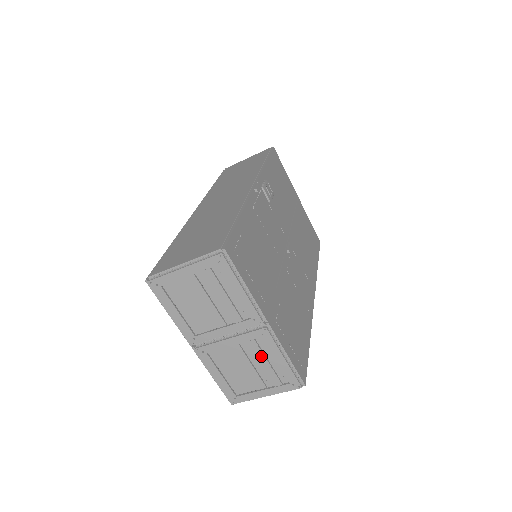
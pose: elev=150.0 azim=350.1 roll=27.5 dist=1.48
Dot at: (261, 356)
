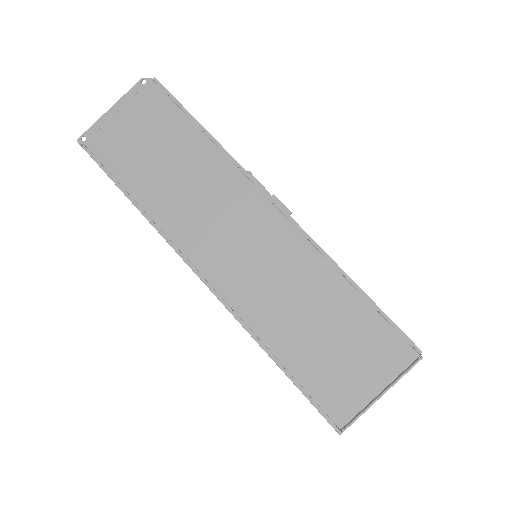
Dot at: occluded
